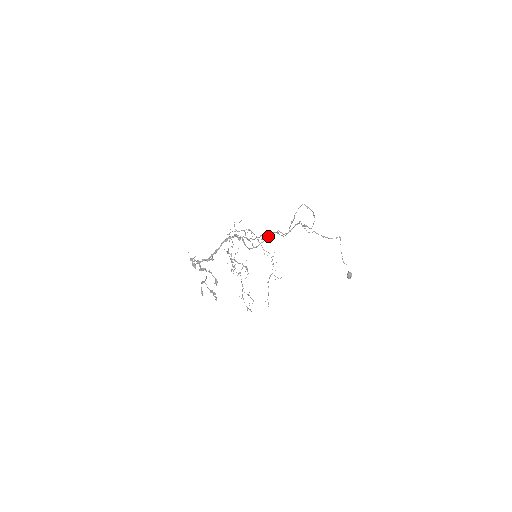
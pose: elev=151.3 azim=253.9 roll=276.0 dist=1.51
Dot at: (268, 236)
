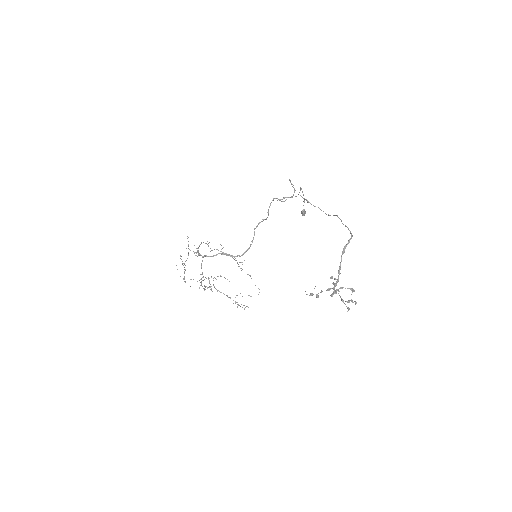
Dot at: (254, 231)
